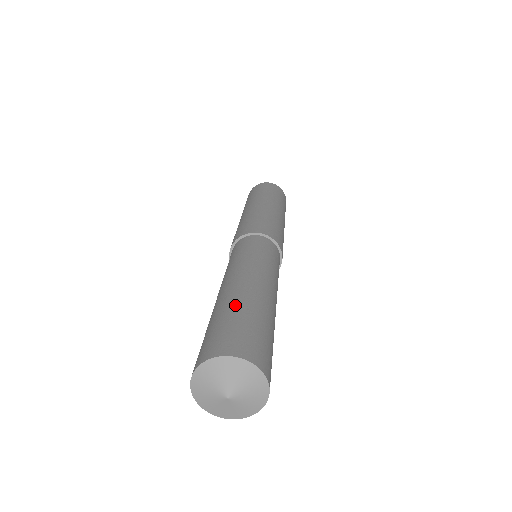
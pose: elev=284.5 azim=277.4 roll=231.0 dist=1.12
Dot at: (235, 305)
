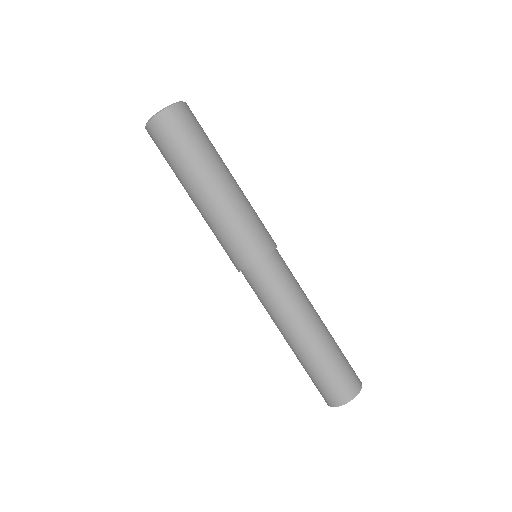
Dot at: (317, 364)
